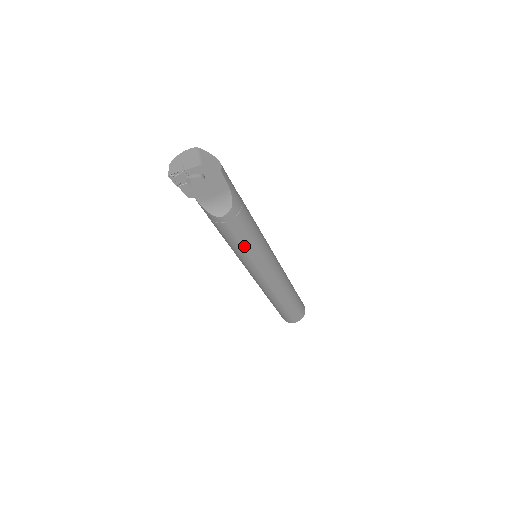
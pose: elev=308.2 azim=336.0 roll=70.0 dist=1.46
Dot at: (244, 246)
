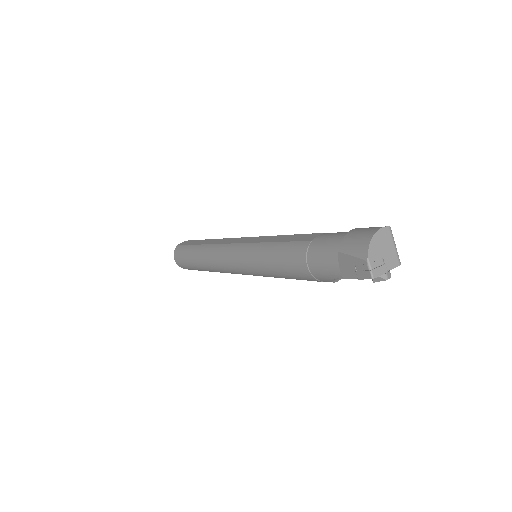
Dot at: occluded
